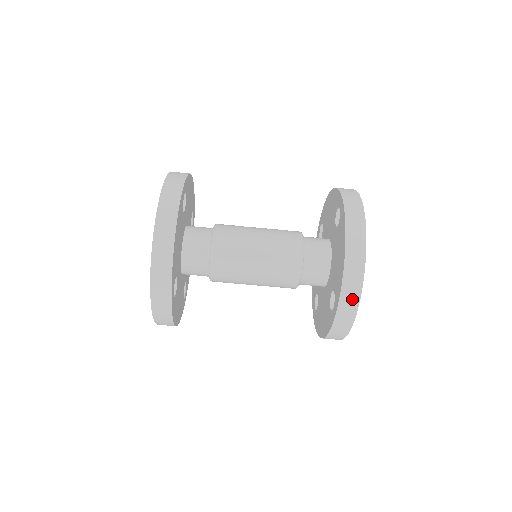
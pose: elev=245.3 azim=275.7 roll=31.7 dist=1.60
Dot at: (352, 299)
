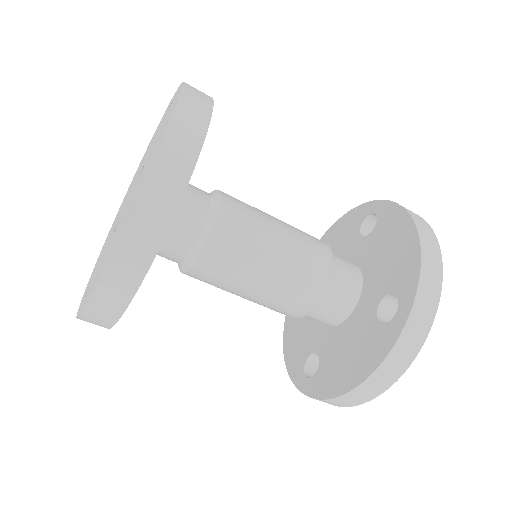
Dot at: (432, 289)
